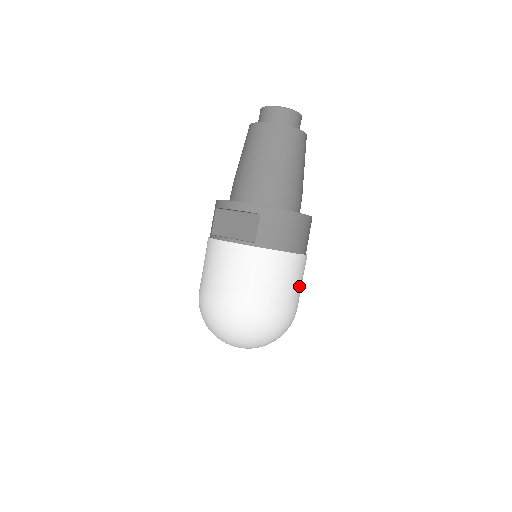
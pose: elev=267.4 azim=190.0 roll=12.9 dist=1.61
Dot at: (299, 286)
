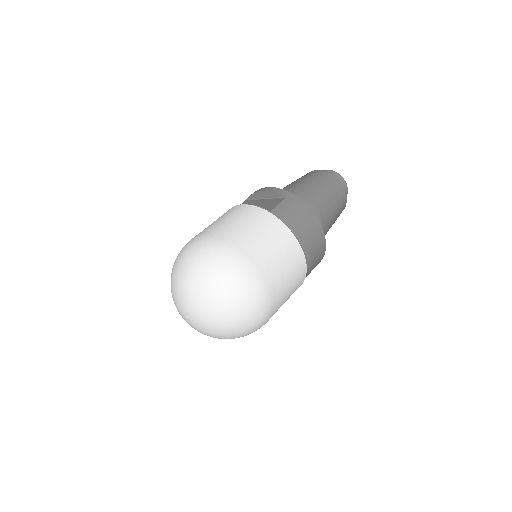
Dot at: (287, 284)
